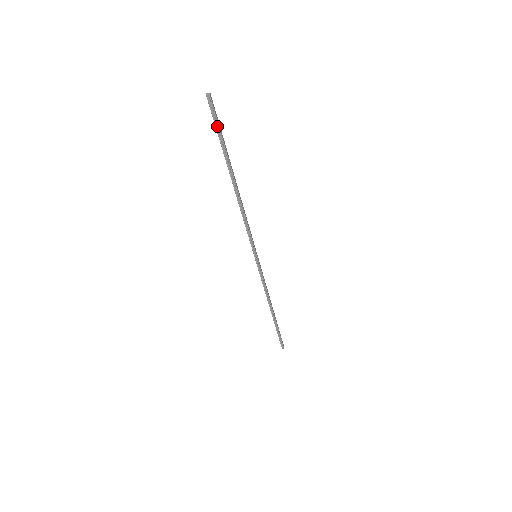
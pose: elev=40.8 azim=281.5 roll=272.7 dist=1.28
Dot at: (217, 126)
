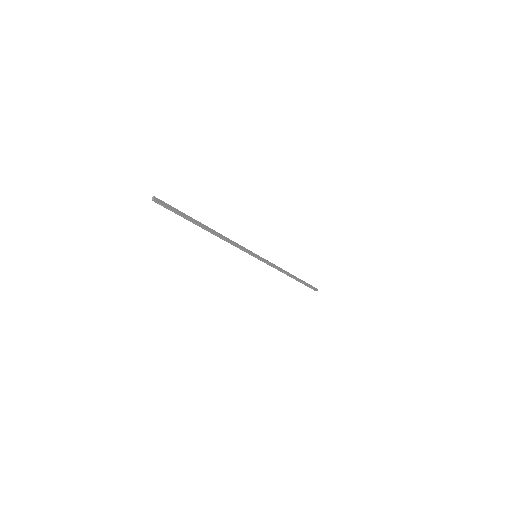
Dot at: (172, 210)
